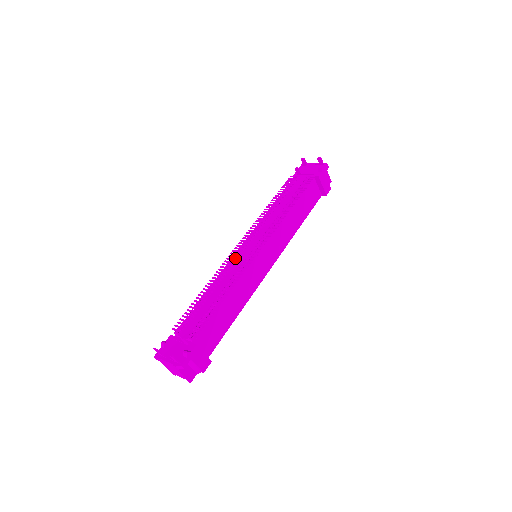
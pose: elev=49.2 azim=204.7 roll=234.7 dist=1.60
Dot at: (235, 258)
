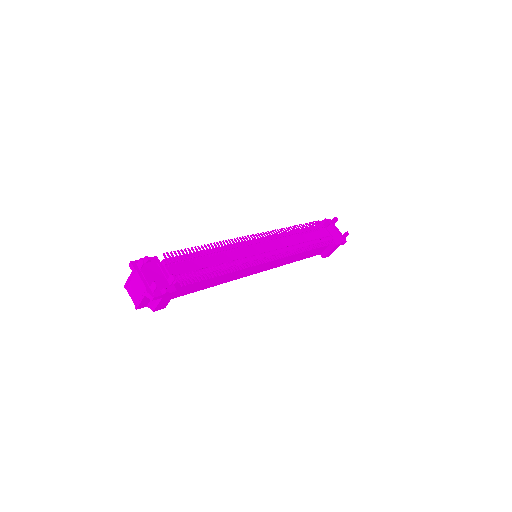
Dot at: (247, 245)
